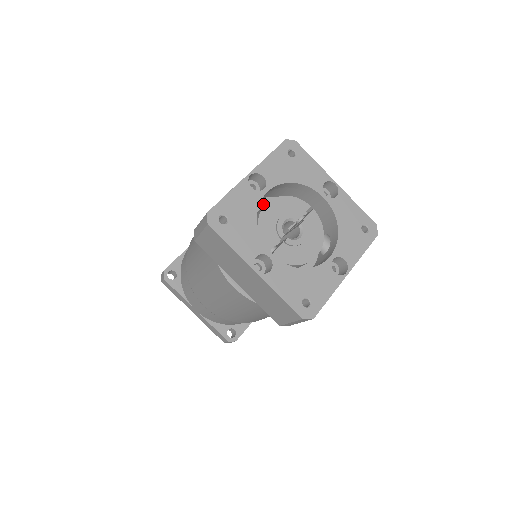
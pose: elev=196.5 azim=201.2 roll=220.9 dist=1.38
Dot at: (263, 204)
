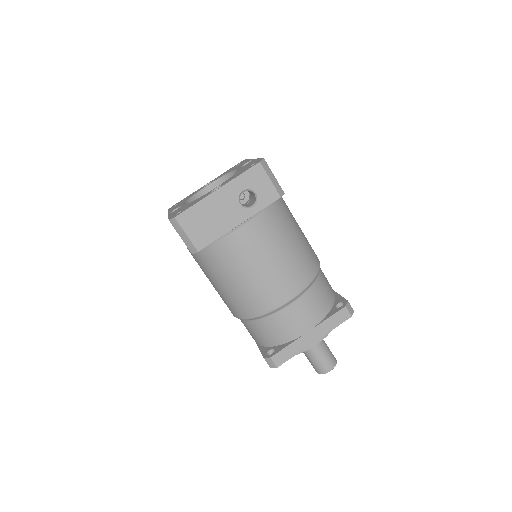
Dot at: occluded
